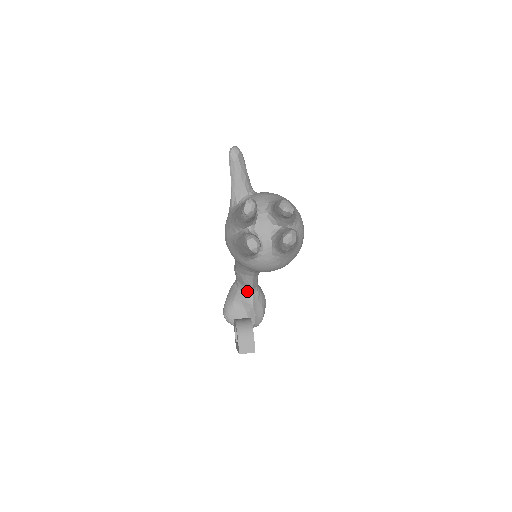
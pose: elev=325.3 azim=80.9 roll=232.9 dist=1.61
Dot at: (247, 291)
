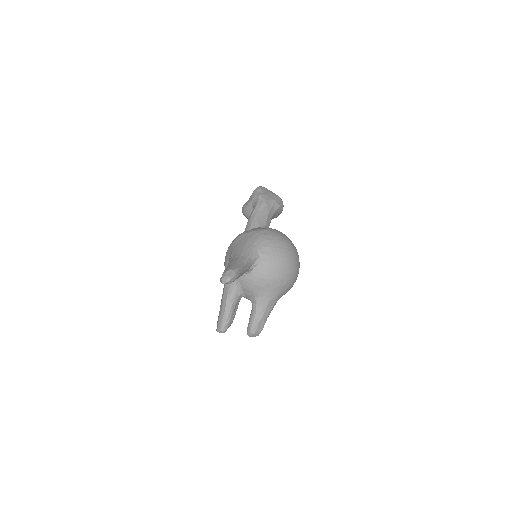
Dot at: occluded
